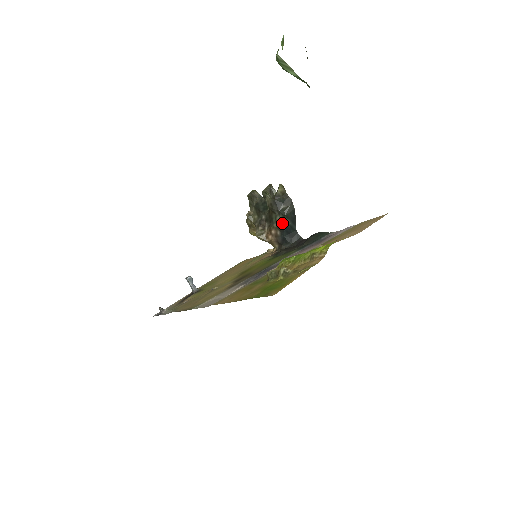
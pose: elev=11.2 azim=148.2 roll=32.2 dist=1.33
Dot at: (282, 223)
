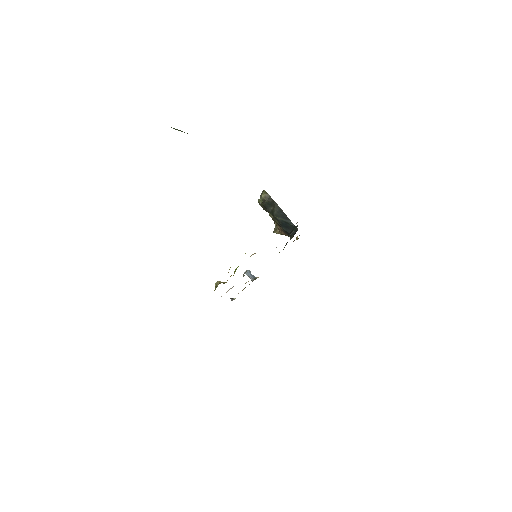
Dot at: (277, 221)
